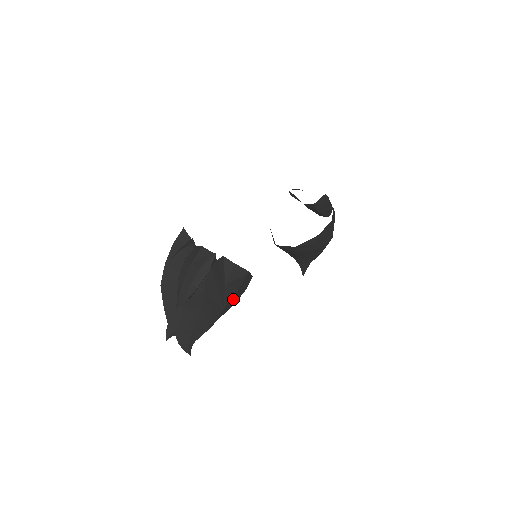
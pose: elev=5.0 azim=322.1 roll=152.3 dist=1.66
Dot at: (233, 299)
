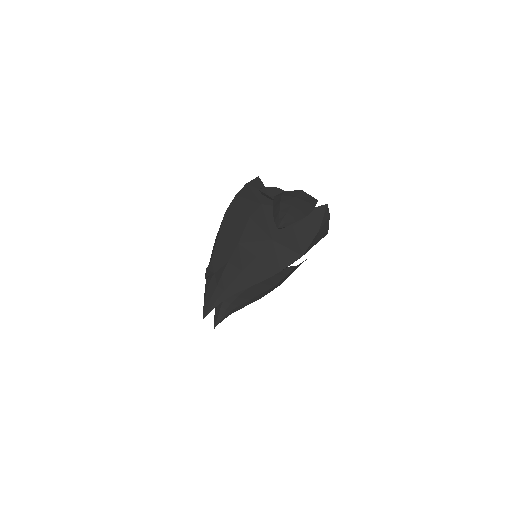
Dot at: occluded
